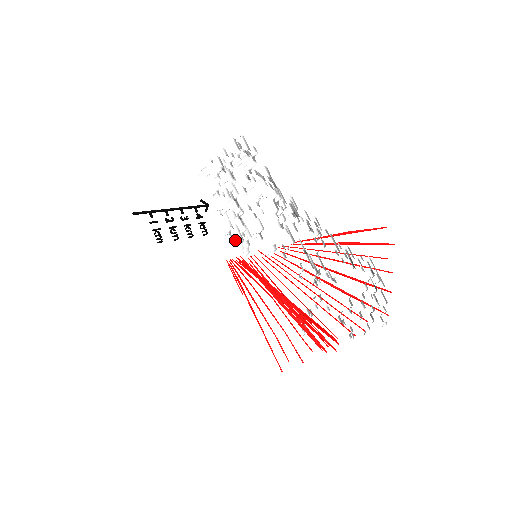
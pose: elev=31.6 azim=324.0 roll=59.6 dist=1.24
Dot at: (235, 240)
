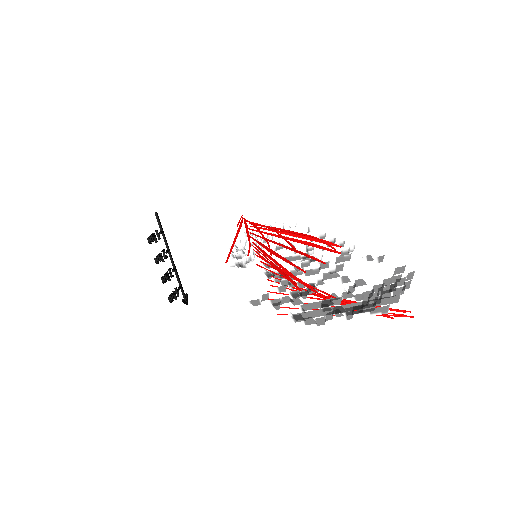
Dot at: occluded
